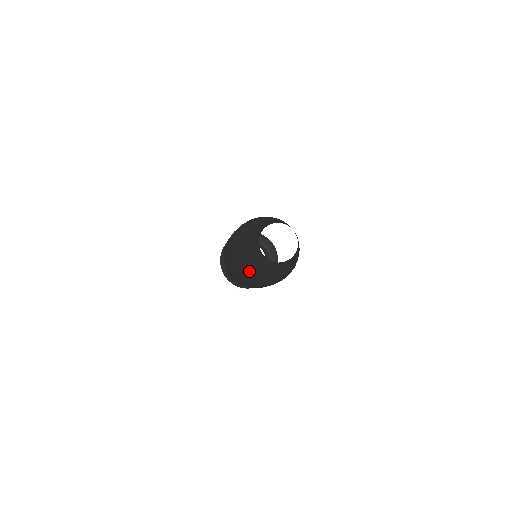
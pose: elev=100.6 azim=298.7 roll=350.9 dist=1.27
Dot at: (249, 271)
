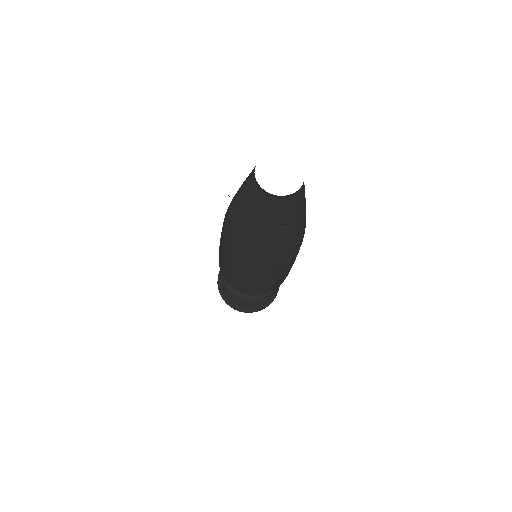
Dot at: (233, 217)
